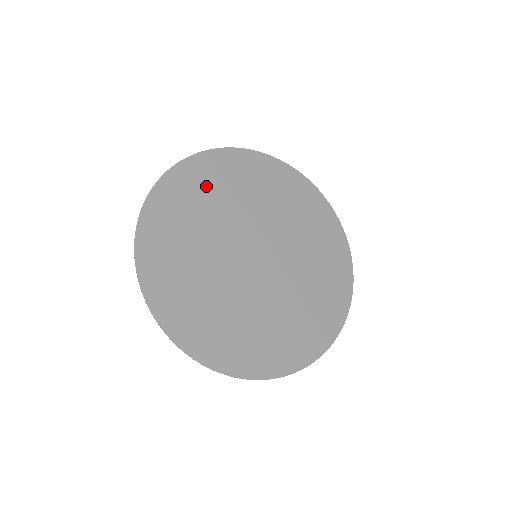
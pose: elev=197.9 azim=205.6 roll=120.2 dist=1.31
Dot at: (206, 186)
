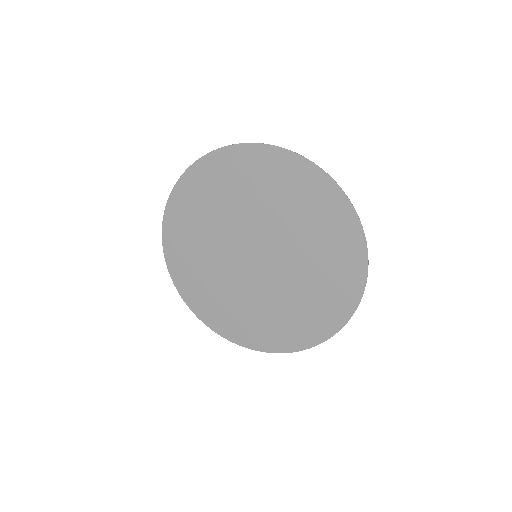
Dot at: (188, 253)
